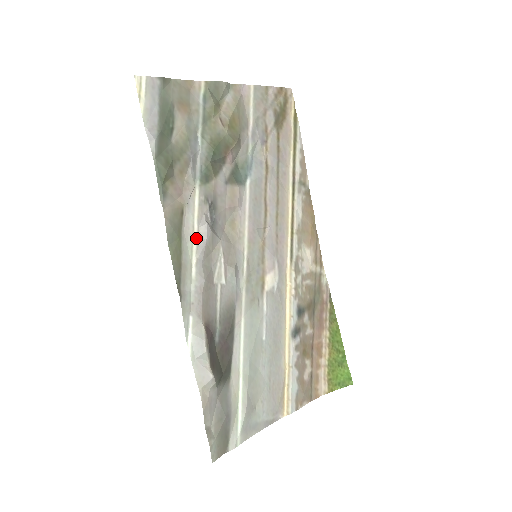
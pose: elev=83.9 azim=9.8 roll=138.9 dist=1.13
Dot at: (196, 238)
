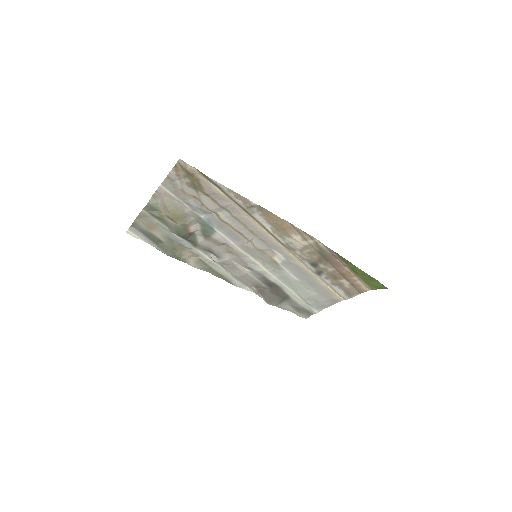
Dot at: (217, 264)
